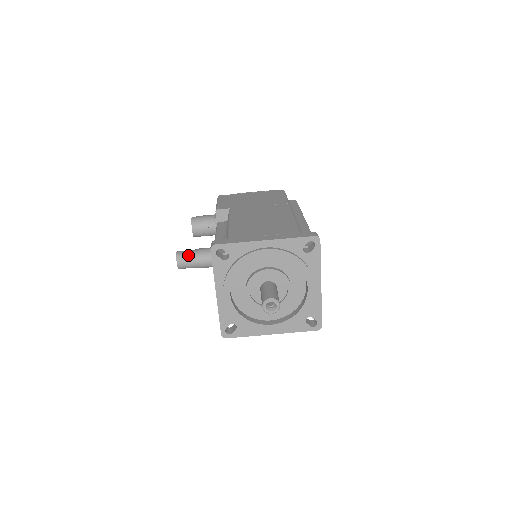
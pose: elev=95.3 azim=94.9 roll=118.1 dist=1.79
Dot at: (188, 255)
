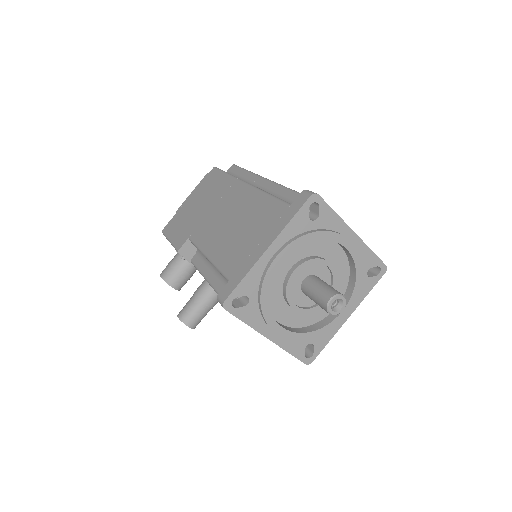
Dot at: (191, 310)
